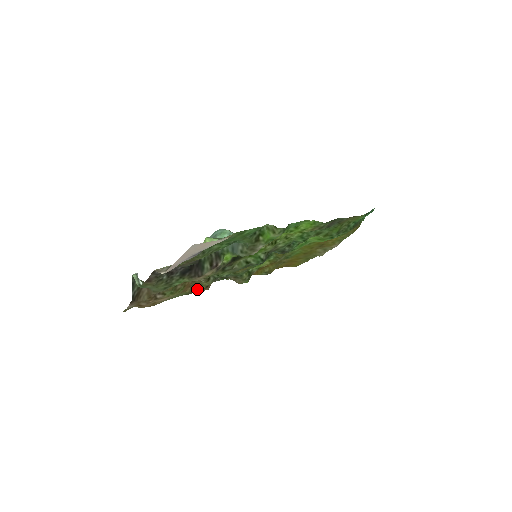
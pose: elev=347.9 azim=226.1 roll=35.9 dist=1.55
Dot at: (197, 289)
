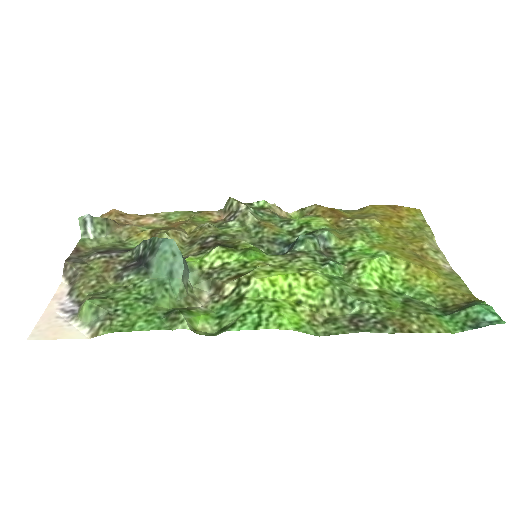
Dot at: (201, 219)
